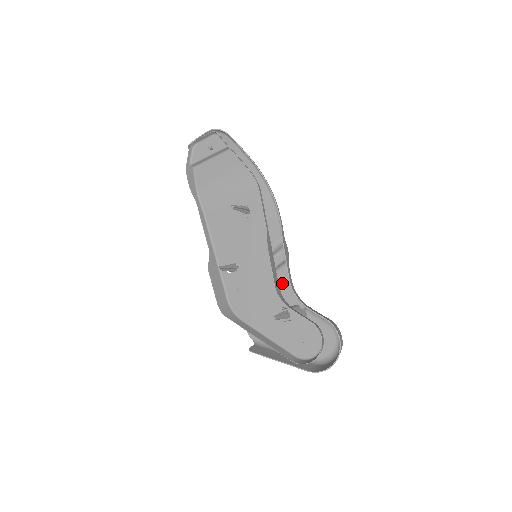
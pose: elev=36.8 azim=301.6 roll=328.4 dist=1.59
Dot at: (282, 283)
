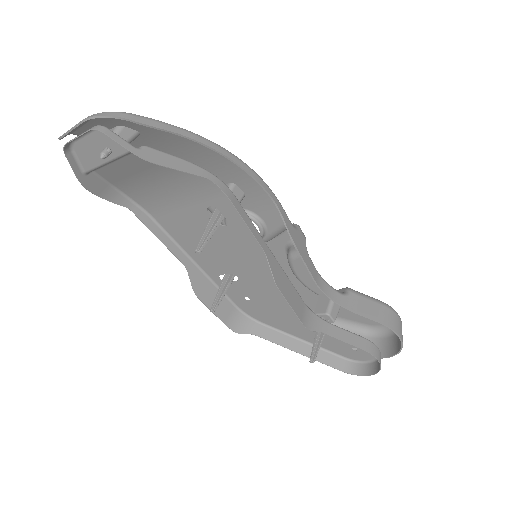
Dot at: (304, 272)
